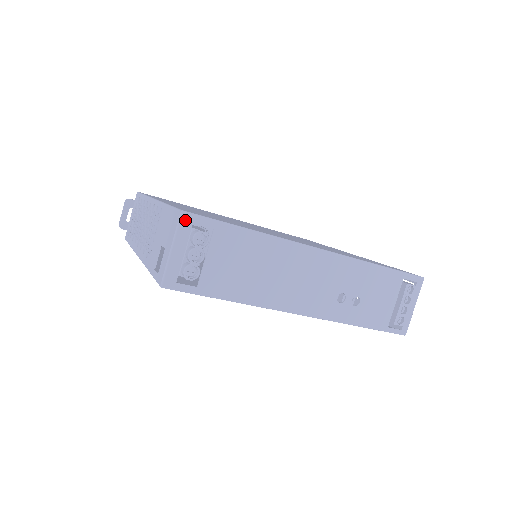
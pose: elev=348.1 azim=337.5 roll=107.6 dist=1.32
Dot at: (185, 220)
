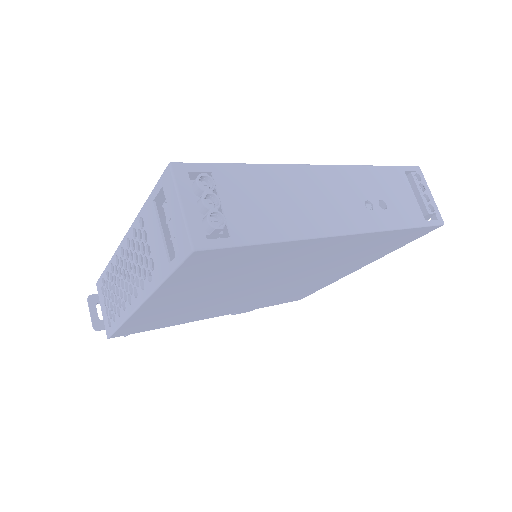
Dot at: (178, 171)
